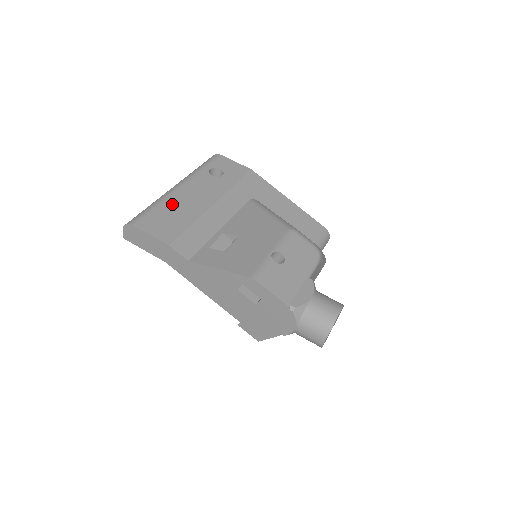
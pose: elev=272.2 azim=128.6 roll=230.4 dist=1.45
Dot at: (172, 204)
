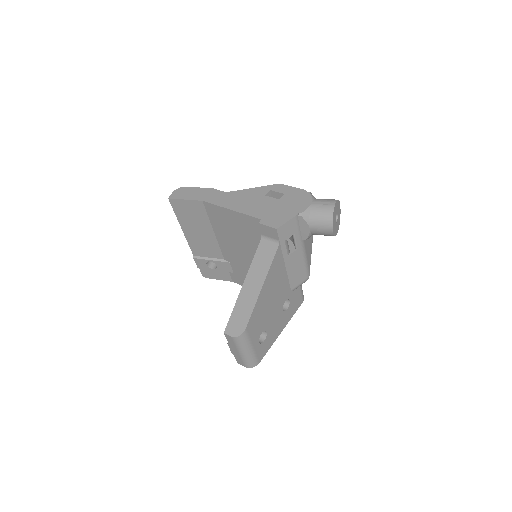
Dot at: occluded
